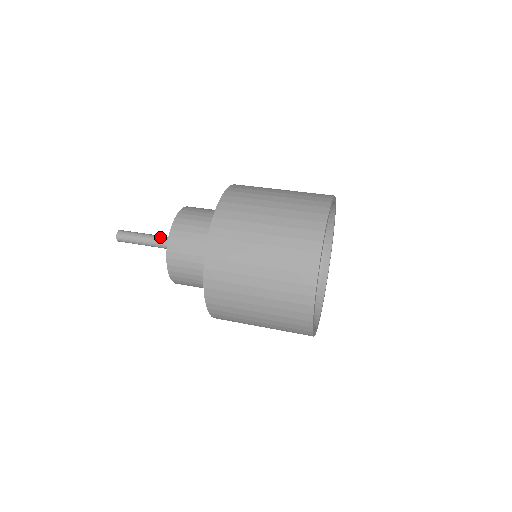
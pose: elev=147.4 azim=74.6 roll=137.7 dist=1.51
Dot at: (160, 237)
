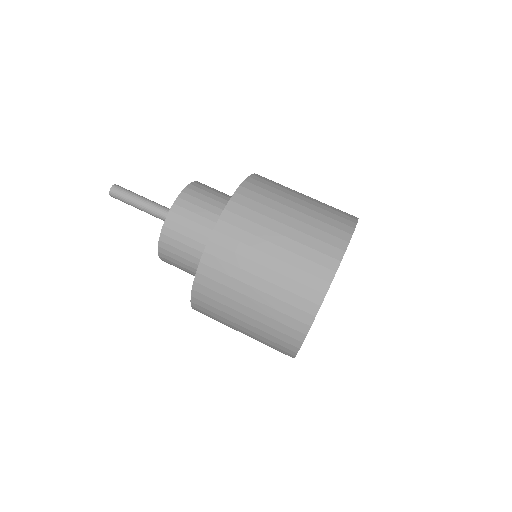
Dot at: (157, 206)
